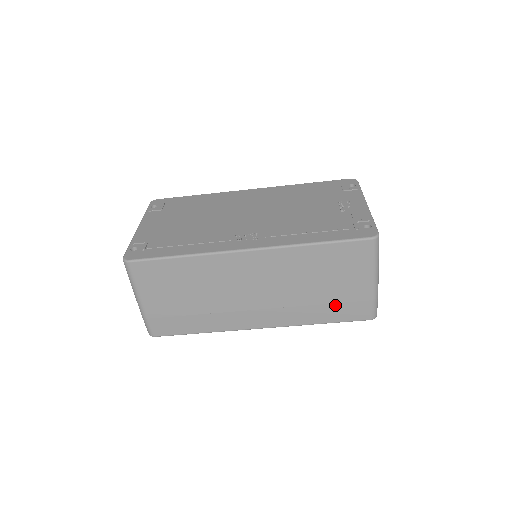
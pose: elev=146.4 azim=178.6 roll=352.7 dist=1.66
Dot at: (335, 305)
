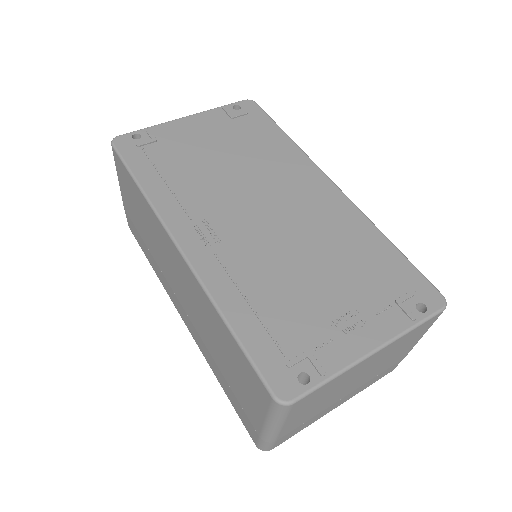
Dot at: (232, 391)
